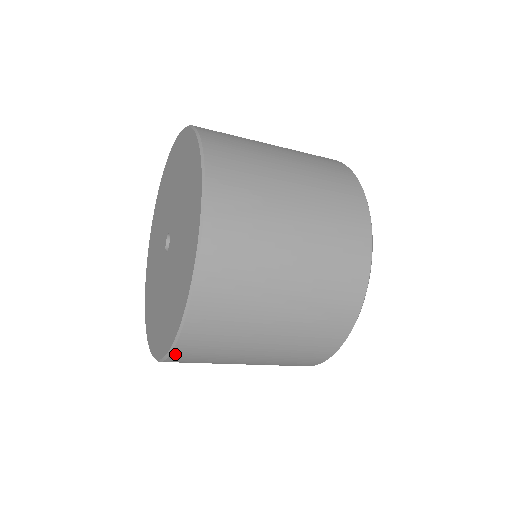
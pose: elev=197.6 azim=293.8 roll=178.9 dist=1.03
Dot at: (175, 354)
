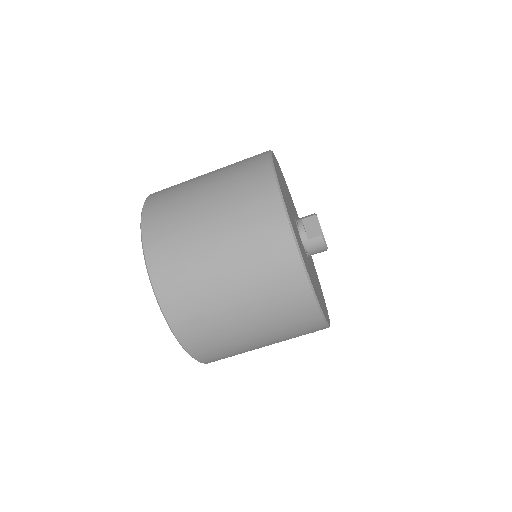
Dot at: (183, 342)
